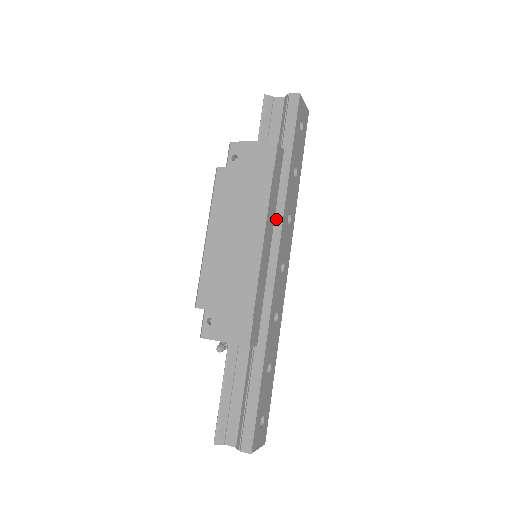
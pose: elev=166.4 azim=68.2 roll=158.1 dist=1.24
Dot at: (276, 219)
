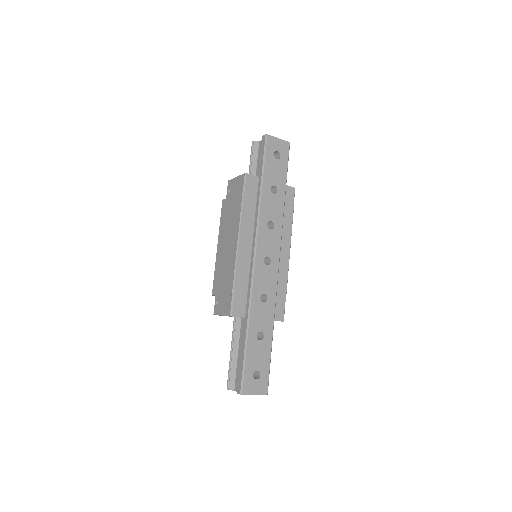
Dot at: (255, 227)
